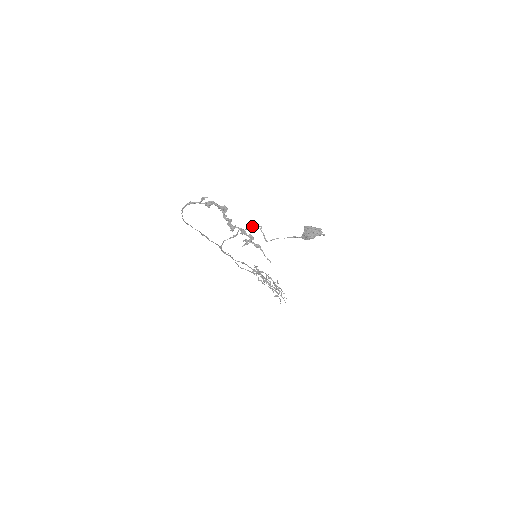
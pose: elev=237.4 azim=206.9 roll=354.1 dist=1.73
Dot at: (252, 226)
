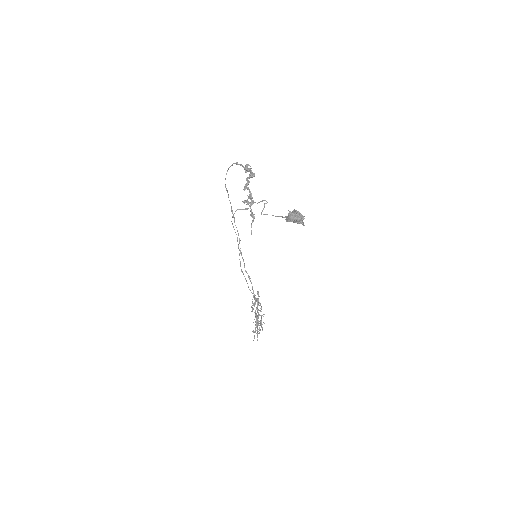
Dot at: (262, 201)
